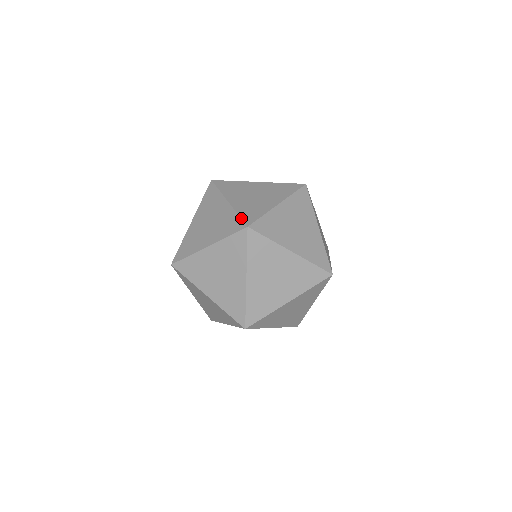
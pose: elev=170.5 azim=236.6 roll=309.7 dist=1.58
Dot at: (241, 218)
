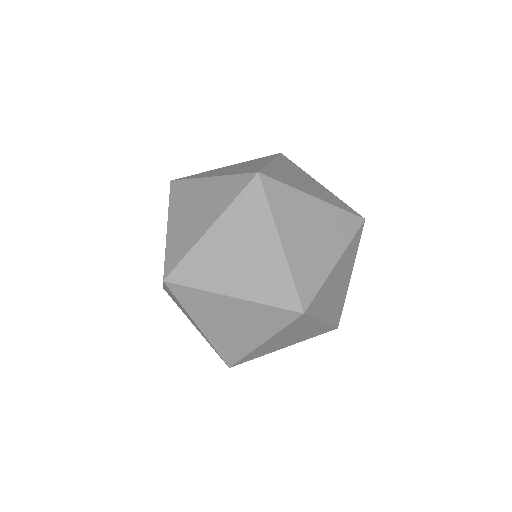
Dot at: occluded
